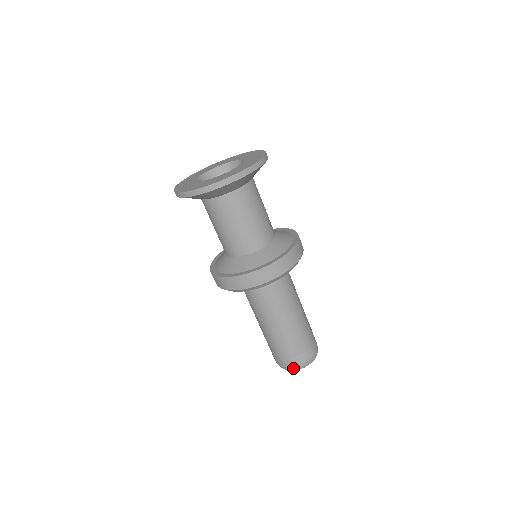
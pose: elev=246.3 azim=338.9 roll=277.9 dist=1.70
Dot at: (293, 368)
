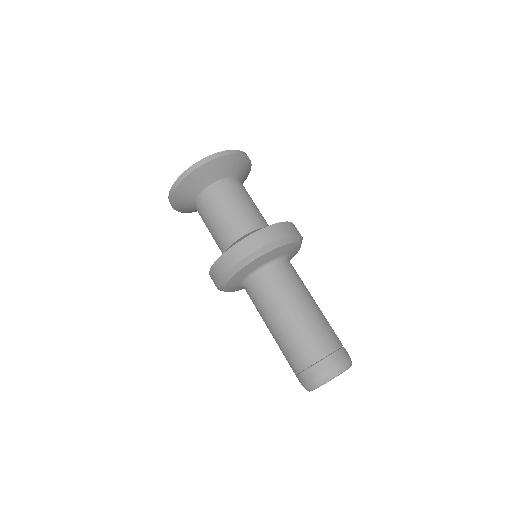
Dot at: (320, 378)
